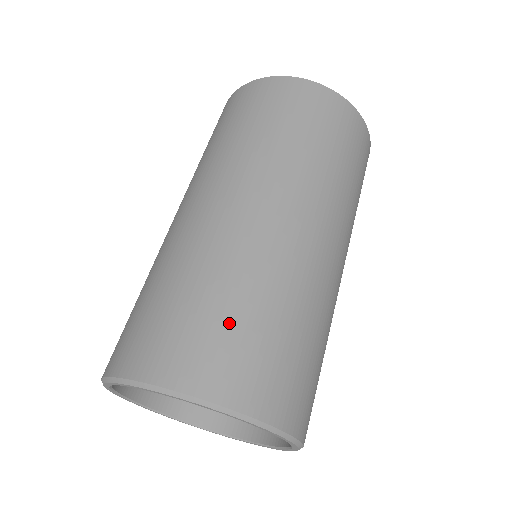
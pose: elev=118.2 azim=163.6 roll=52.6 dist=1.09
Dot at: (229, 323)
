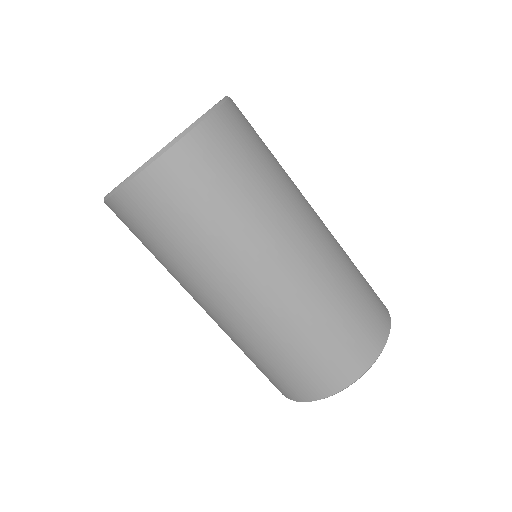
Dot at: (352, 323)
